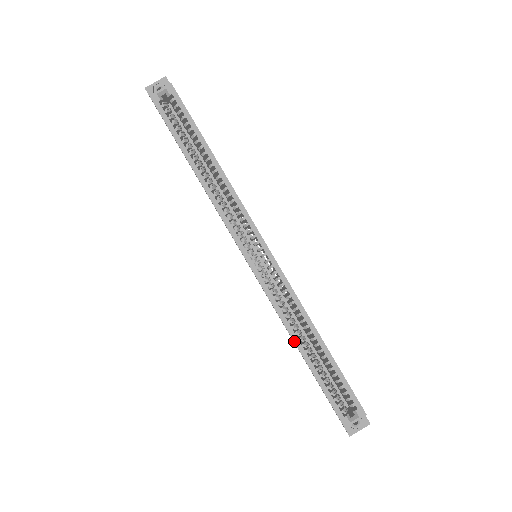
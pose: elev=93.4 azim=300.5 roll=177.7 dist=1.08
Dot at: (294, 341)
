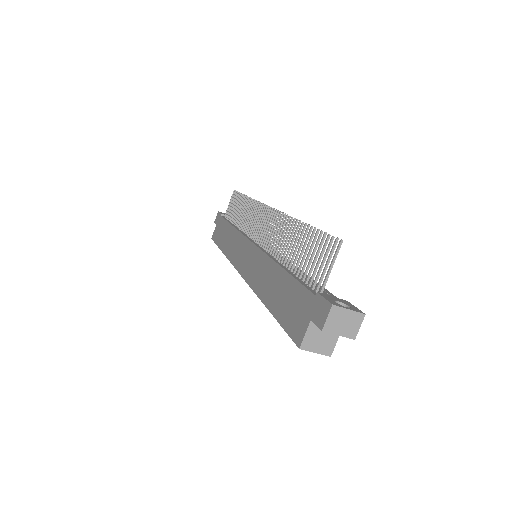
Dot at: (224, 254)
